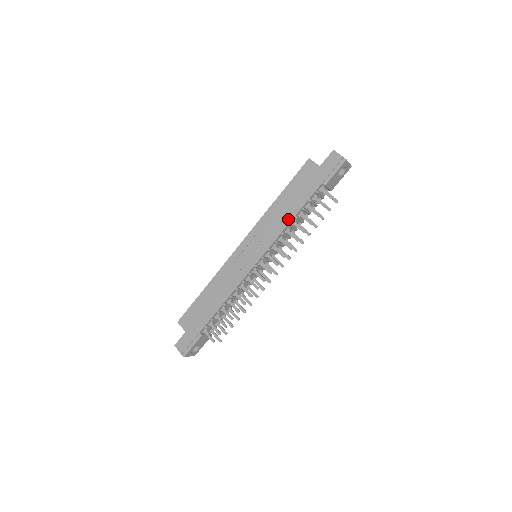
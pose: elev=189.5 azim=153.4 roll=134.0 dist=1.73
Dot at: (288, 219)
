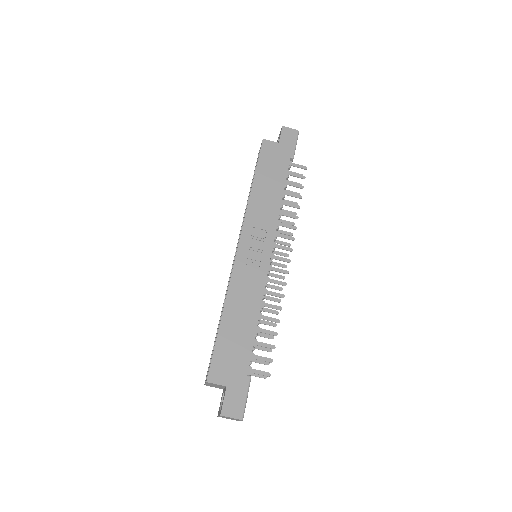
Dot at: (278, 200)
